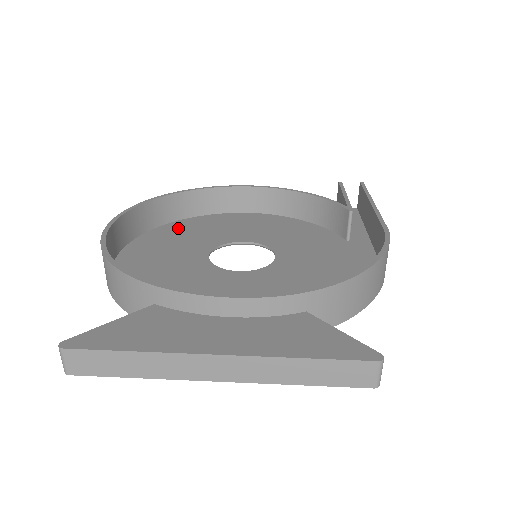
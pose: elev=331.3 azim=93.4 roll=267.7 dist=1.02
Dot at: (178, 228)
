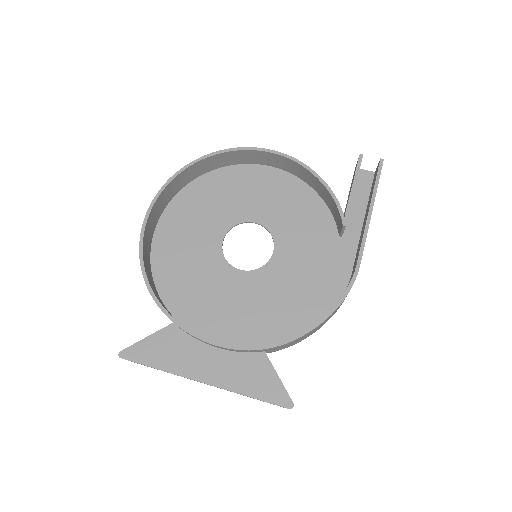
Dot at: (205, 188)
